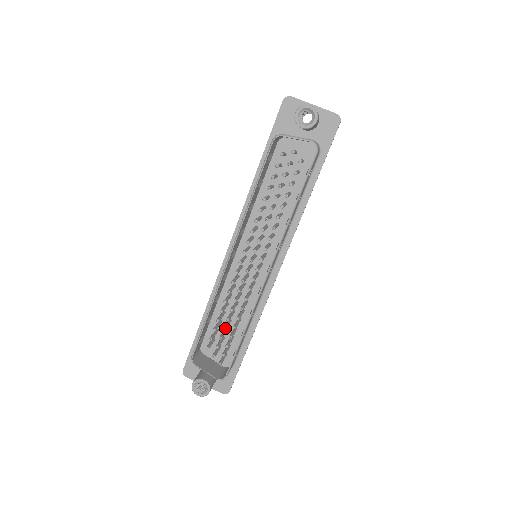
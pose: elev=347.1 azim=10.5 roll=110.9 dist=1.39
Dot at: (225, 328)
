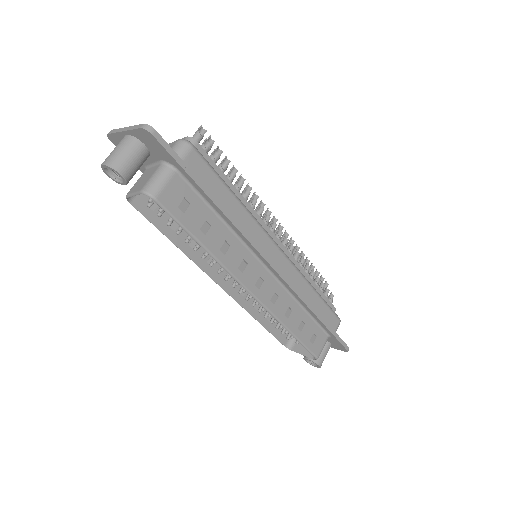
Dot at: (280, 327)
